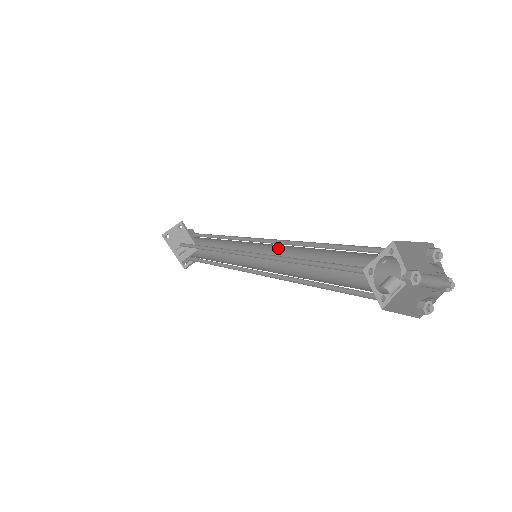
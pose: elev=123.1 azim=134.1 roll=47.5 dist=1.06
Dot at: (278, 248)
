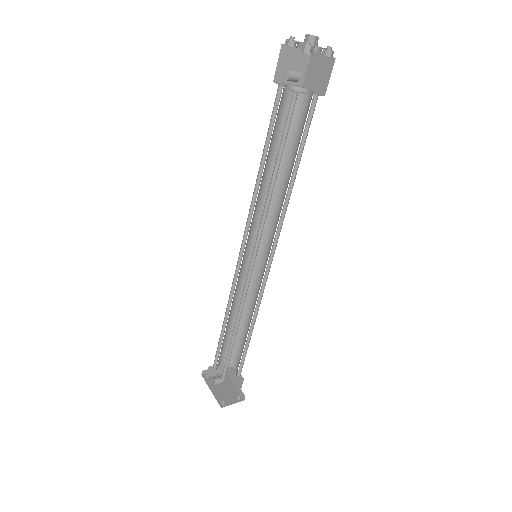
Dot at: (270, 233)
